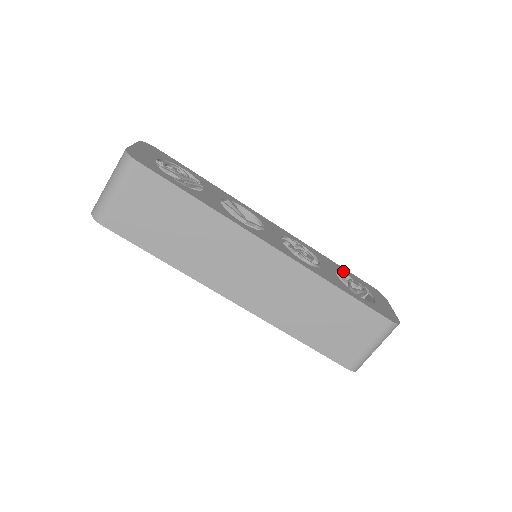
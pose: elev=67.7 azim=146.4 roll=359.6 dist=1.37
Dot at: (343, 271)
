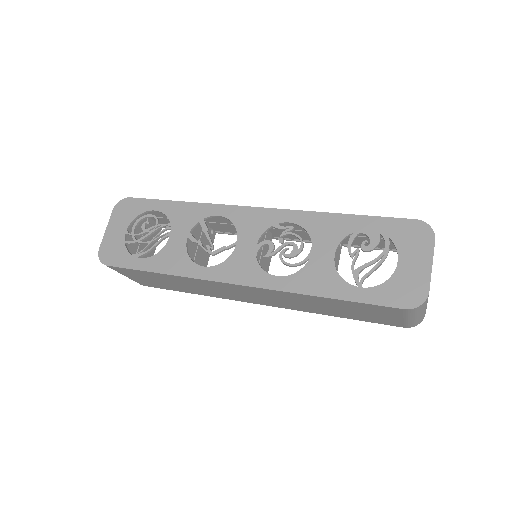
Dot at: (356, 229)
